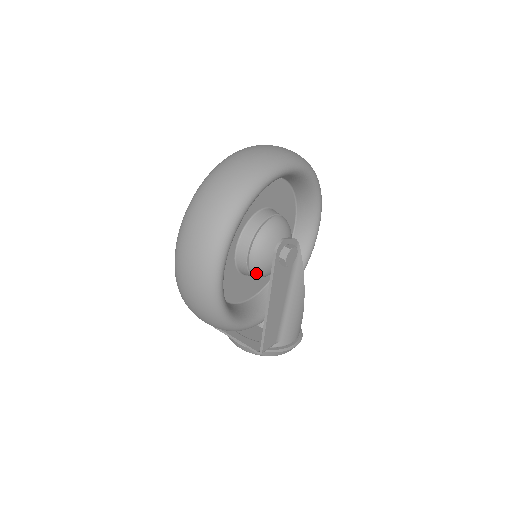
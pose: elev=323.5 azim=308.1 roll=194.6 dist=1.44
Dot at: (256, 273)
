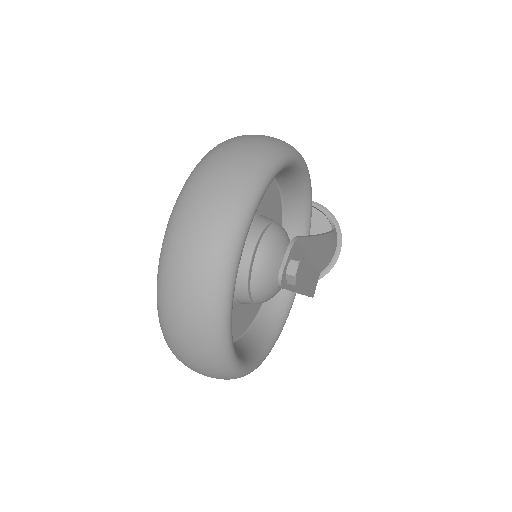
Dot at: occluded
